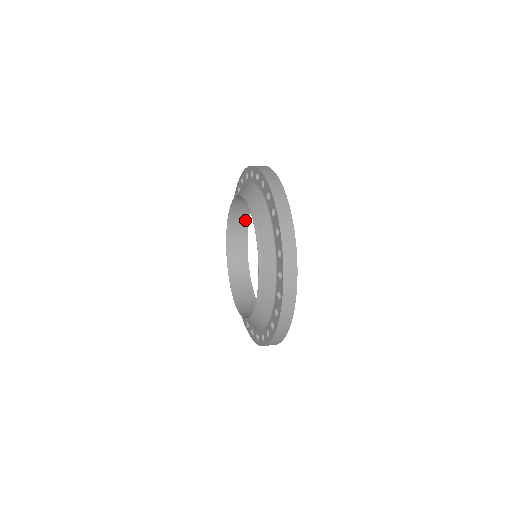
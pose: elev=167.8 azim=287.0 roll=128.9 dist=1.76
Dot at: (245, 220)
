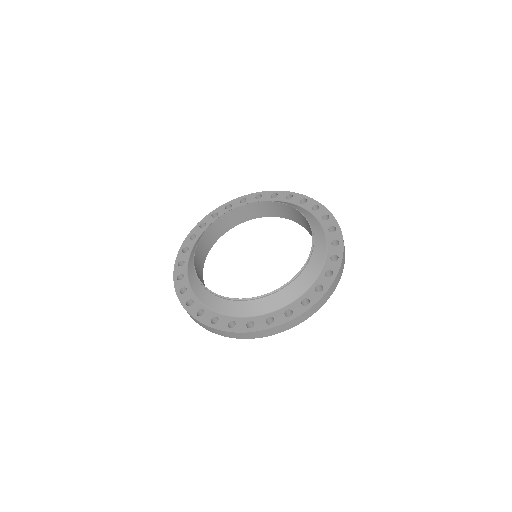
Dot at: (201, 273)
